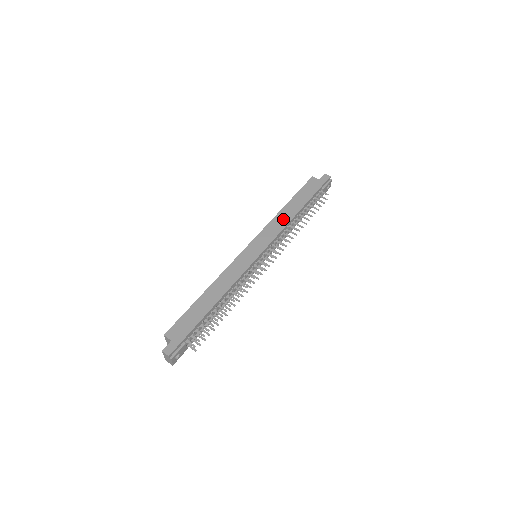
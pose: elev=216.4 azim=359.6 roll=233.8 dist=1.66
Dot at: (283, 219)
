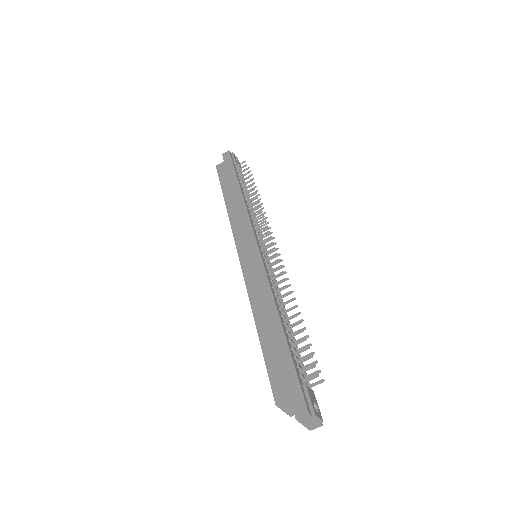
Dot at: (237, 208)
